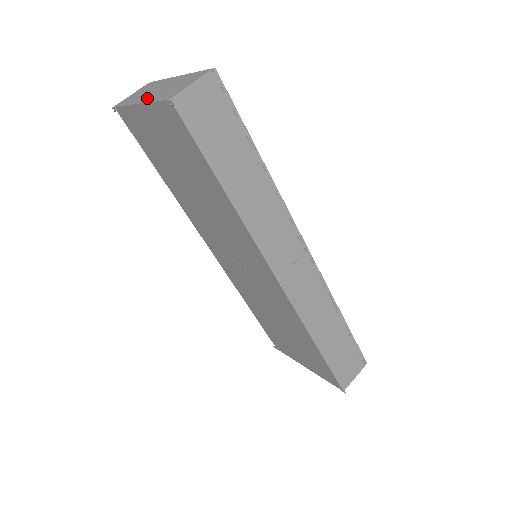
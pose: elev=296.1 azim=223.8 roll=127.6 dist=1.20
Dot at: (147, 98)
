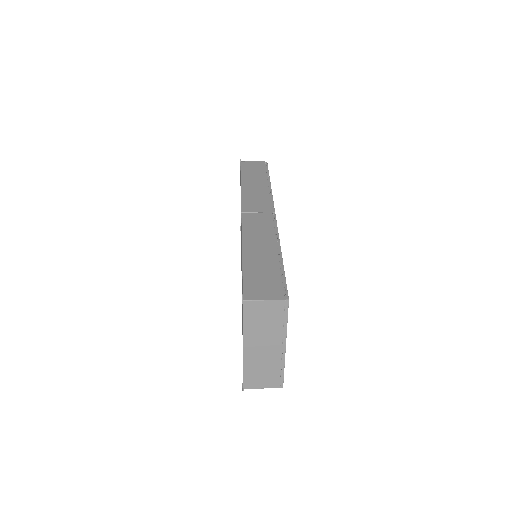
Dot at: occluded
